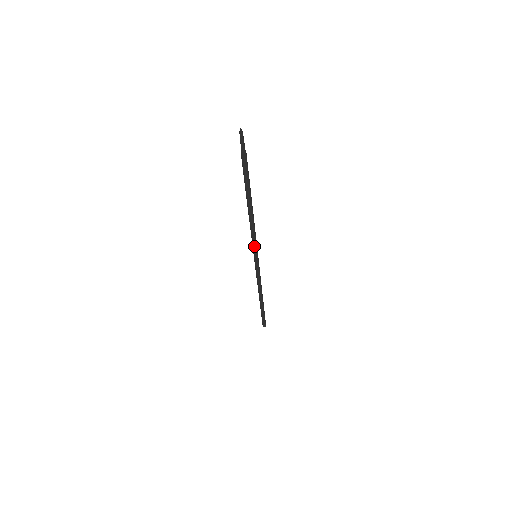
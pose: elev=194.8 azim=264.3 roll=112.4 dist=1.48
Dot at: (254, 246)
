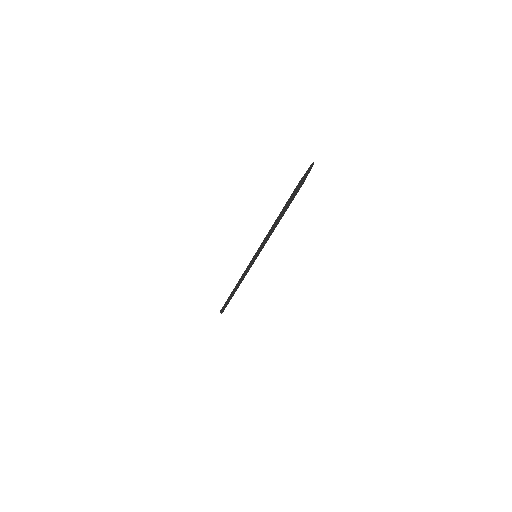
Dot at: (259, 248)
